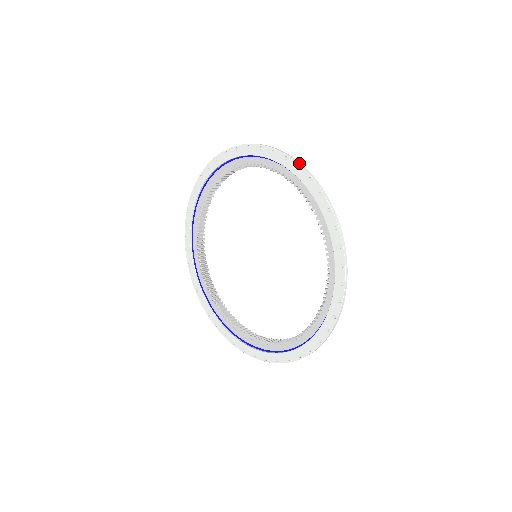
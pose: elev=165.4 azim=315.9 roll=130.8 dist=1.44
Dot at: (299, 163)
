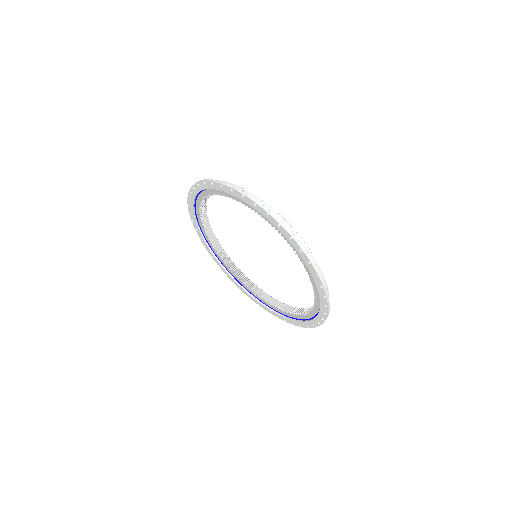
Dot at: (291, 235)
